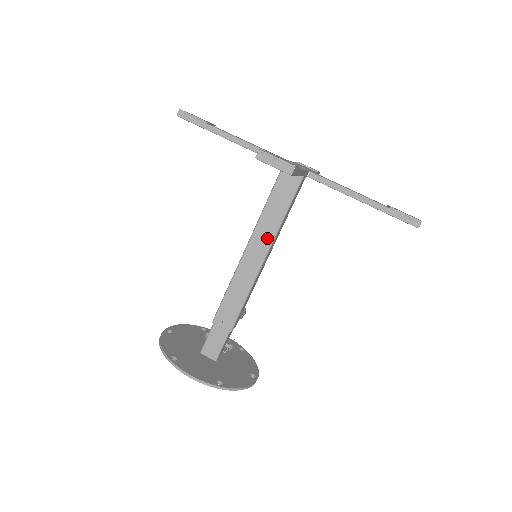
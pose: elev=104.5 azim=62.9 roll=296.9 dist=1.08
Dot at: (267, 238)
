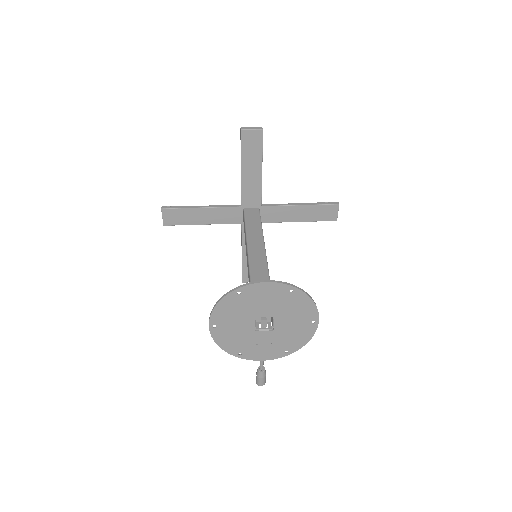
Dot at: (258, 236)
